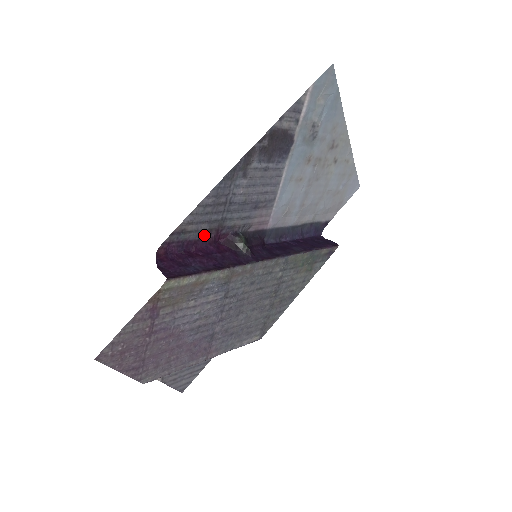
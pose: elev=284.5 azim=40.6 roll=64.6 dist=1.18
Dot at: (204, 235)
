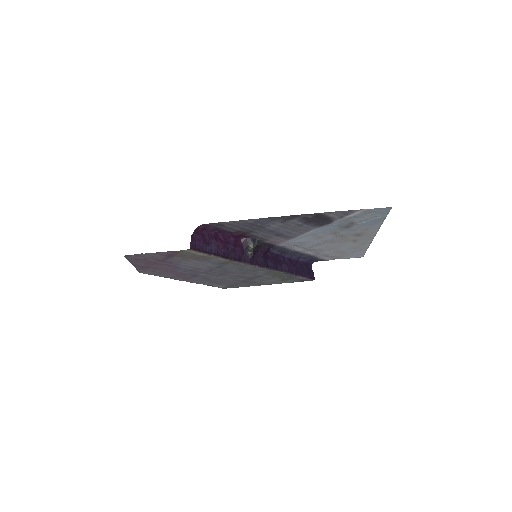
Dot at: (234, 231)
